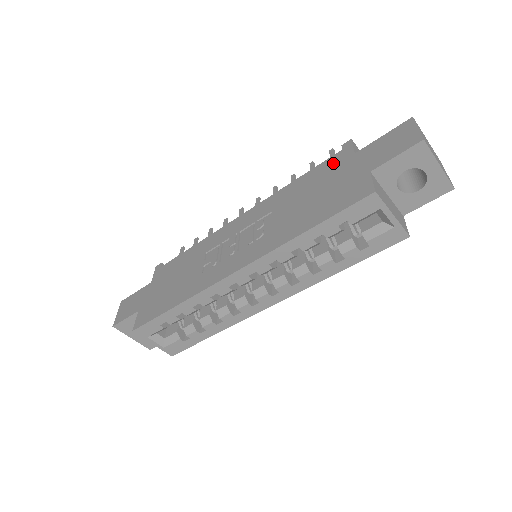
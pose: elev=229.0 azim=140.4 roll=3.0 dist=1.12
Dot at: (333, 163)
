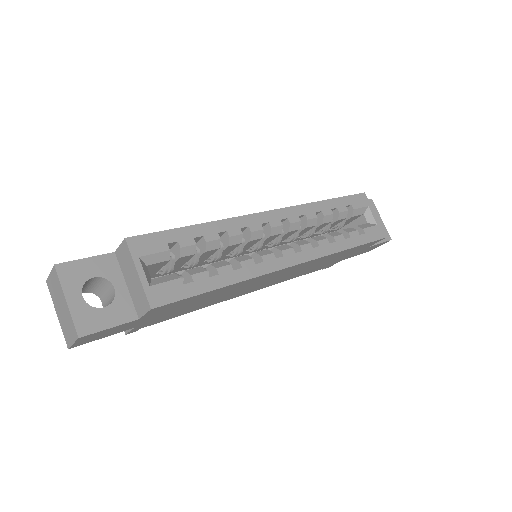
Dot at: occluded
